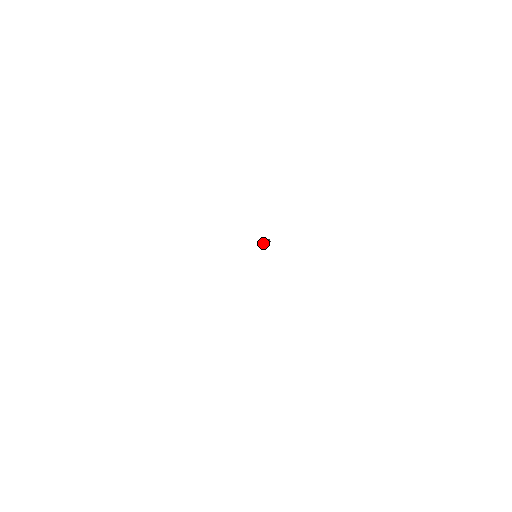
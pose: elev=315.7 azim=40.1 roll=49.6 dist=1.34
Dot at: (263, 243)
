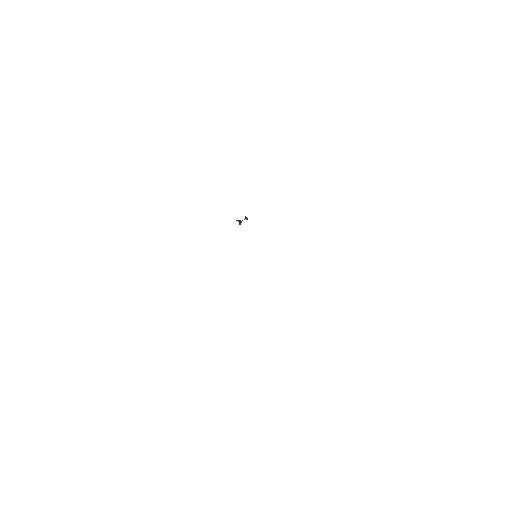
Dot at: occluded
